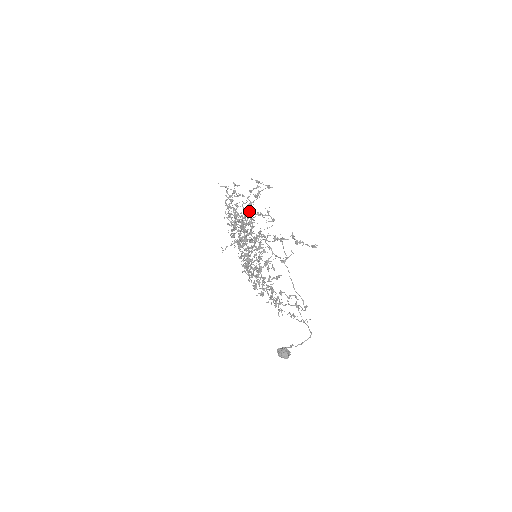
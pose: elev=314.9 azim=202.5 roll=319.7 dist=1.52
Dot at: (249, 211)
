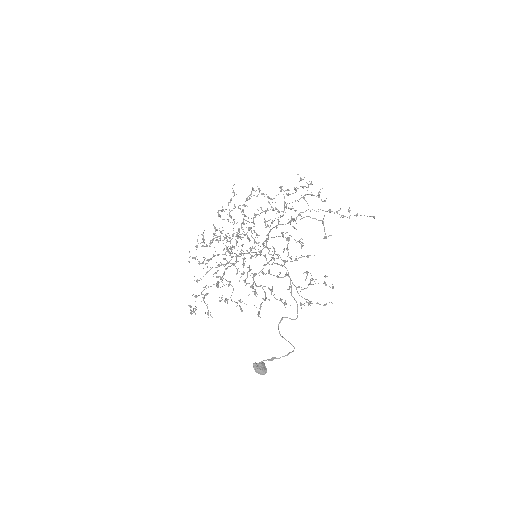
Dot at: occluded
